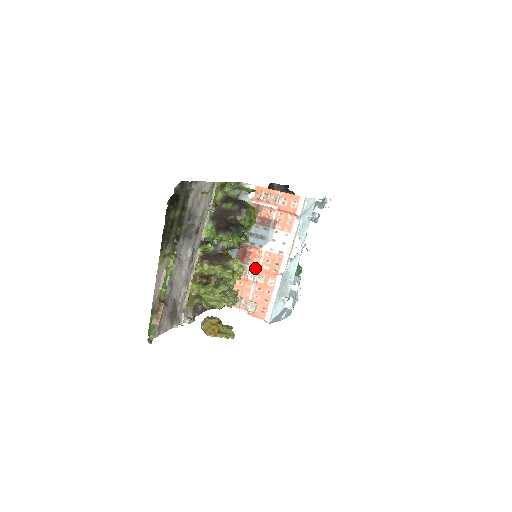
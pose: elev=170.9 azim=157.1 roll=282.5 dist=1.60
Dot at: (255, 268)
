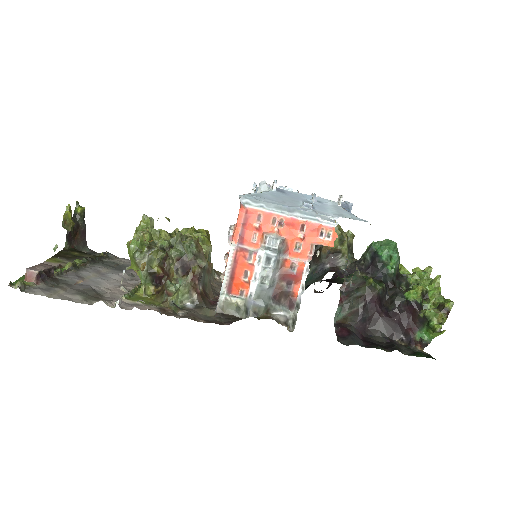
Dot at: occluded
